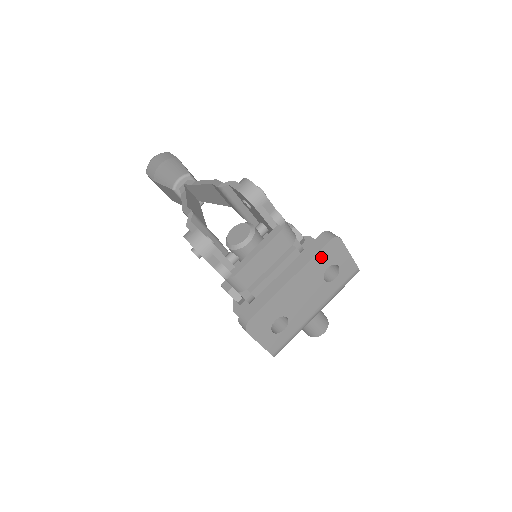
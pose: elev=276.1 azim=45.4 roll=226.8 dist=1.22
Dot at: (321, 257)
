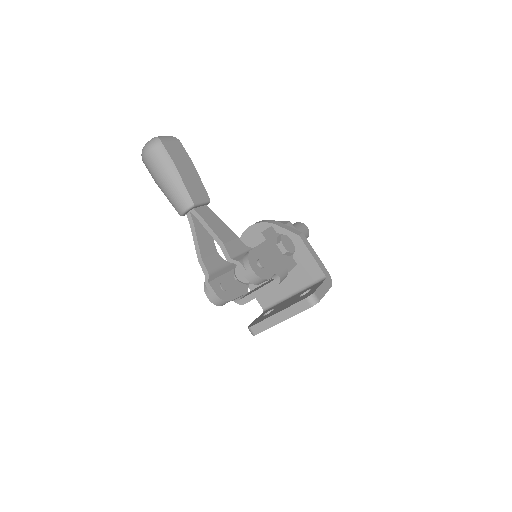
Dot at: occluded
